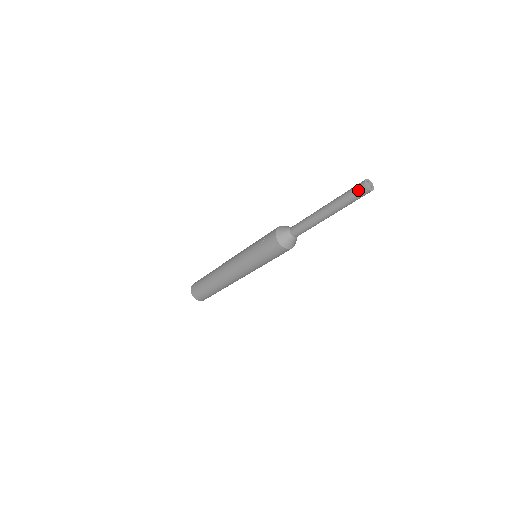
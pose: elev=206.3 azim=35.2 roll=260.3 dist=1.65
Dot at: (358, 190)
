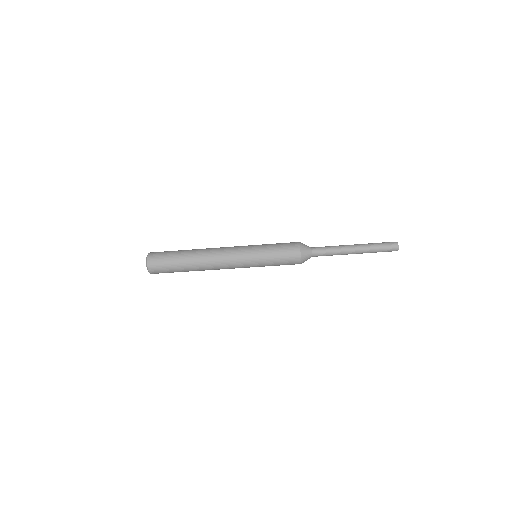
Dot at: (390, 242)
